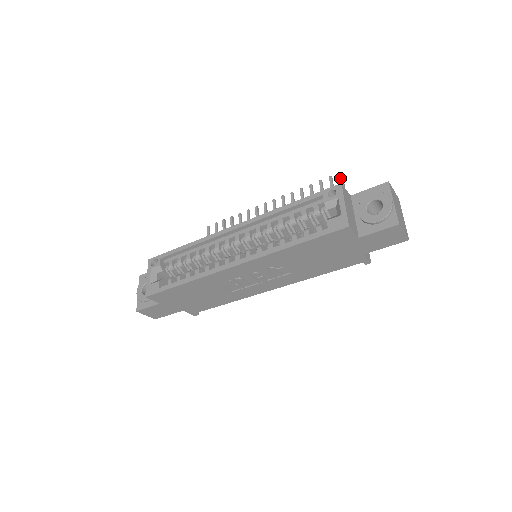
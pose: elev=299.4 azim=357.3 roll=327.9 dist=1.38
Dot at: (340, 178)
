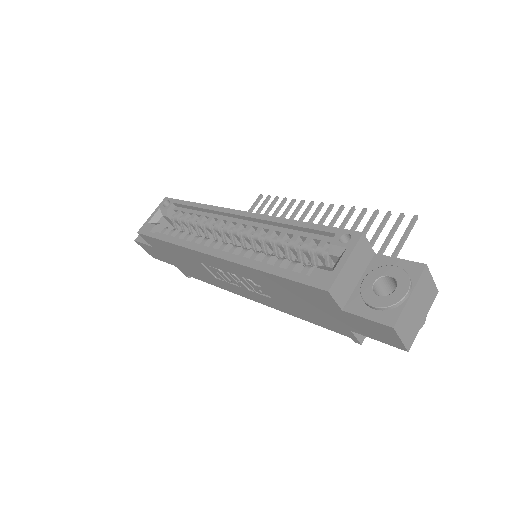
Dot at: (410, 222)
